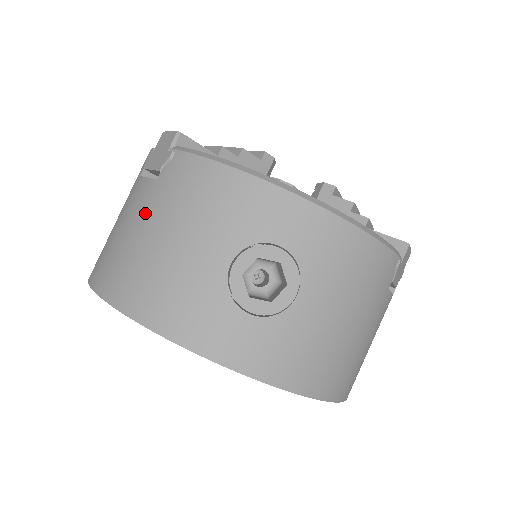
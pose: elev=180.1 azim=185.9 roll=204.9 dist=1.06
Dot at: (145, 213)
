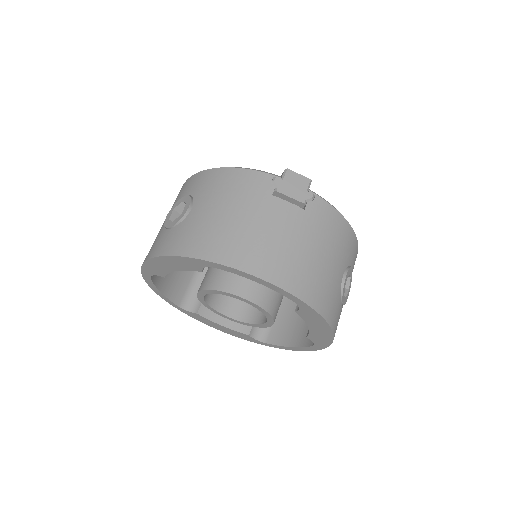
Dot at: (302, 232)
